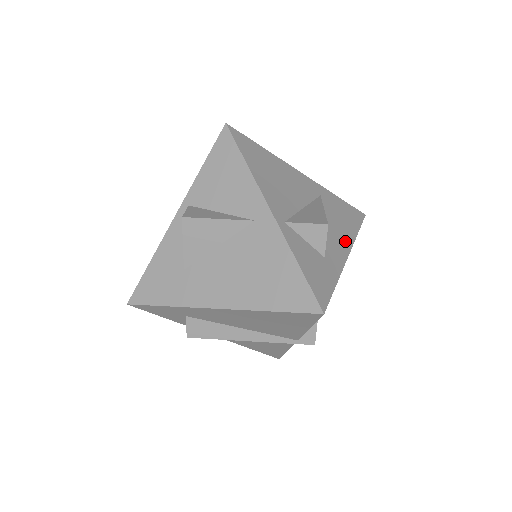
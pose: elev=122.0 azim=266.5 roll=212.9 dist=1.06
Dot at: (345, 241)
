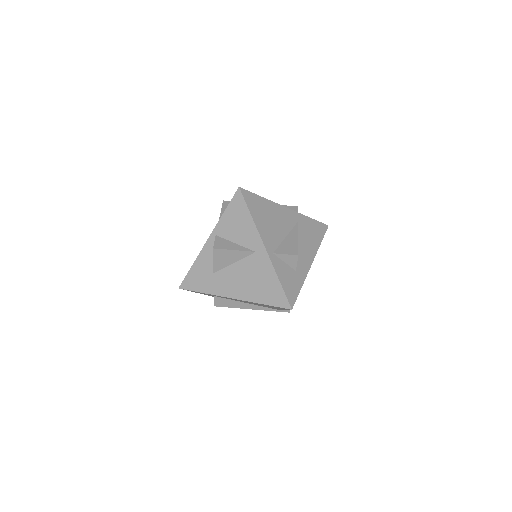
Dot at: (311, 254)
